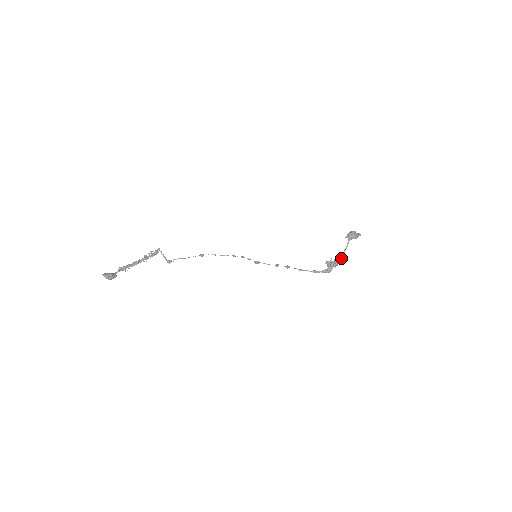
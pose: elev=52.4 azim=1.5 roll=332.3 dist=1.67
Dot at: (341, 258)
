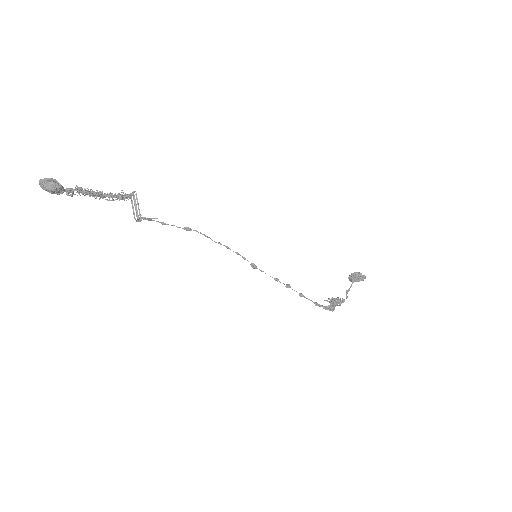
Dot at: (344, 299)
